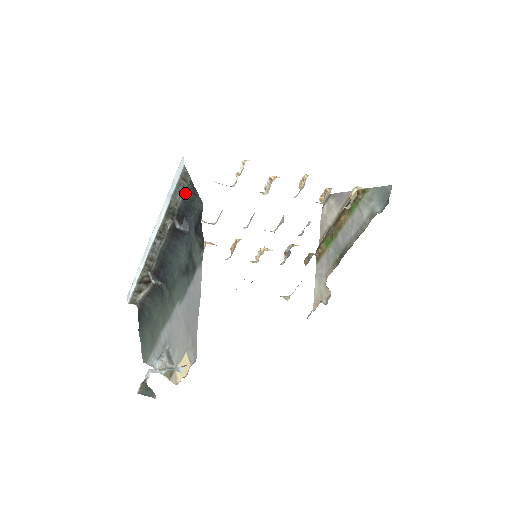
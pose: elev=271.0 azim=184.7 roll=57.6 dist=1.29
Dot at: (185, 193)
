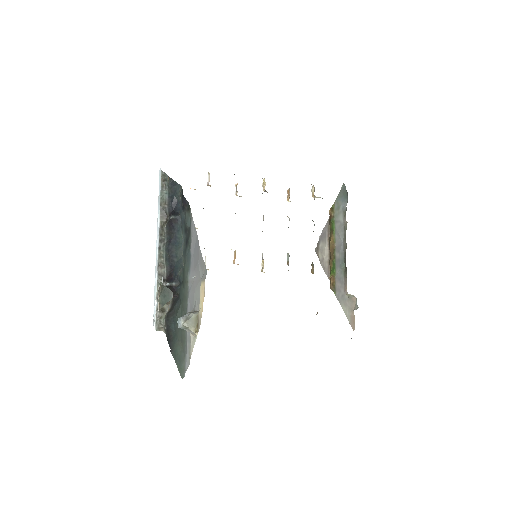
Dot at: (168, 190)
